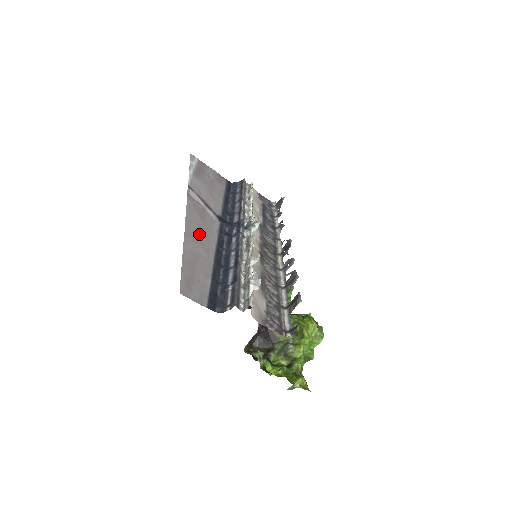
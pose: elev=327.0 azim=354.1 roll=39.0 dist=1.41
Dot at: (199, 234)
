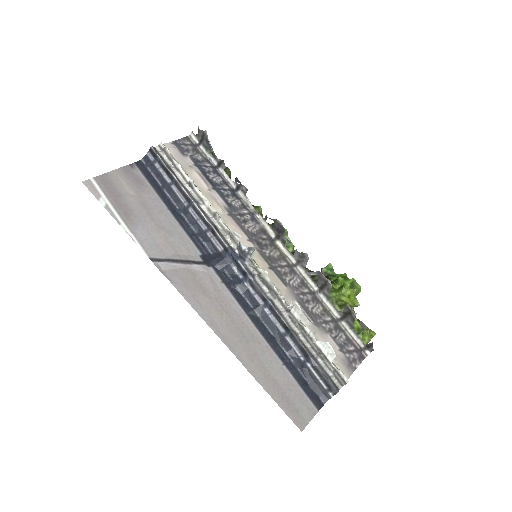
Dot at: (231, 326)
